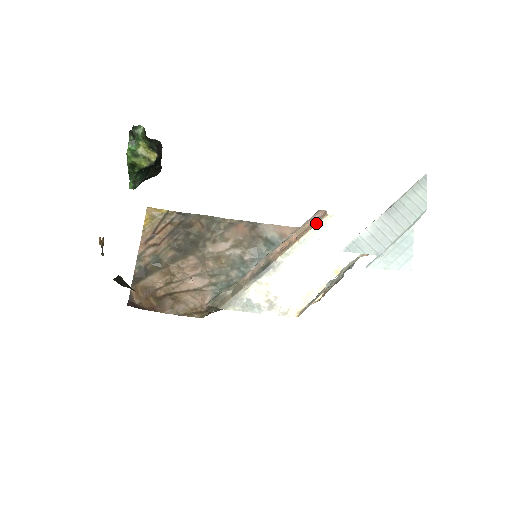
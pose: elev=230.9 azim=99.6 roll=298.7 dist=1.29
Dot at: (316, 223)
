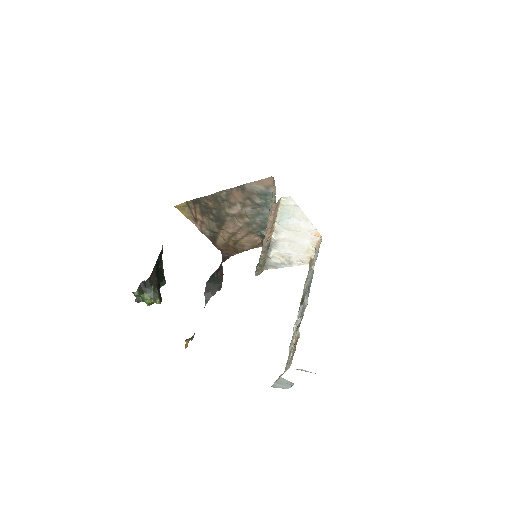
Dot at: (277, 209)
